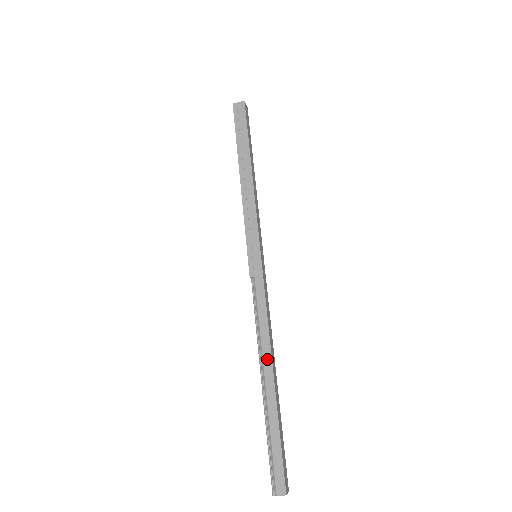
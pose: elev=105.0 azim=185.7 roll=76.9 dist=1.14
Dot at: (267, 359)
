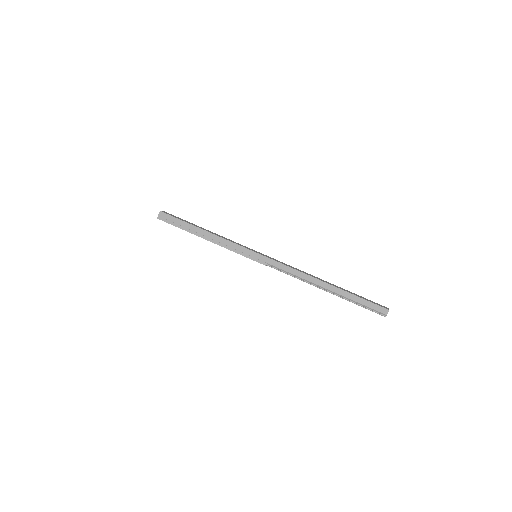
Dot at: (316, 282)
